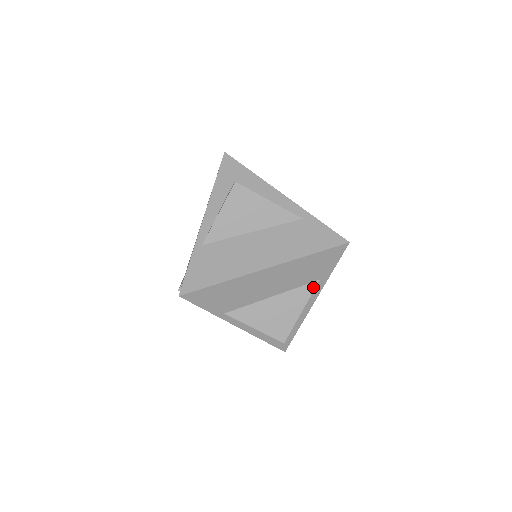
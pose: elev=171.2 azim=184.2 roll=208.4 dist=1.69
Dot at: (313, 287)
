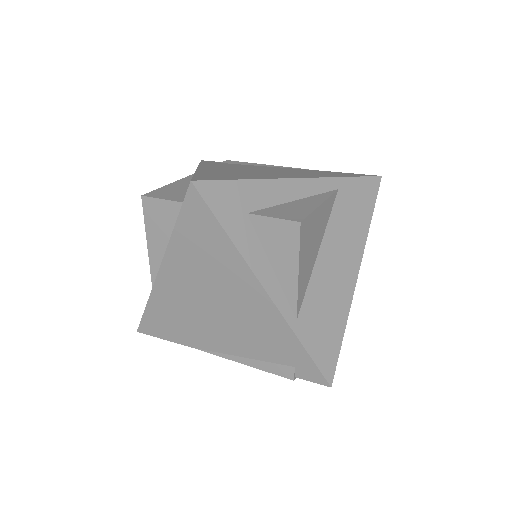
Dot at: occluded
